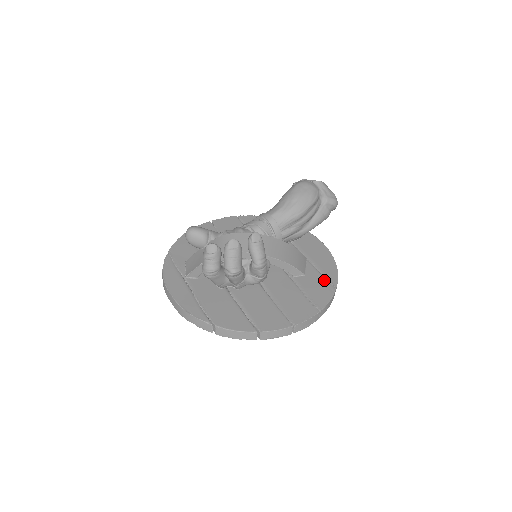
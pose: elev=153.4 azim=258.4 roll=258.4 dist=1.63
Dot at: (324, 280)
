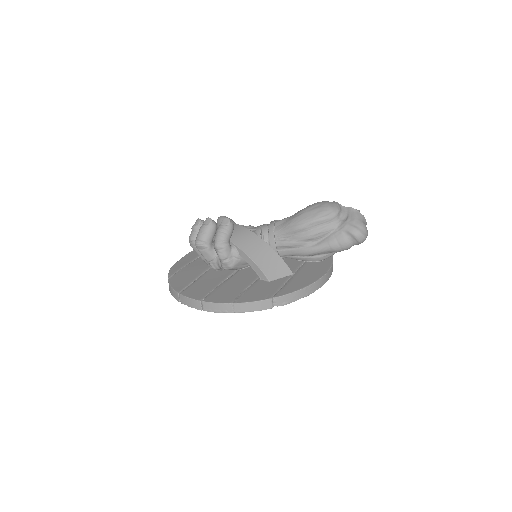
Dot at: (275, 290)
